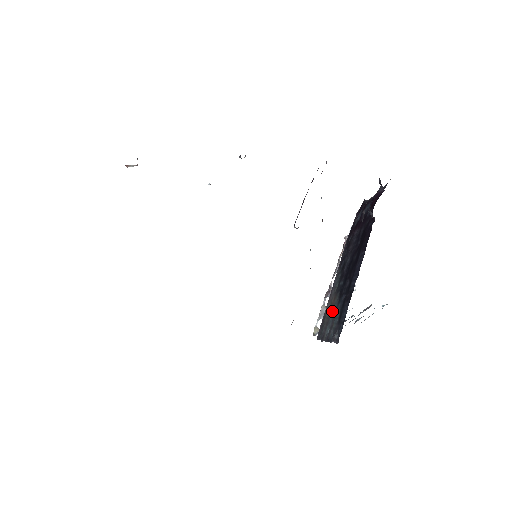
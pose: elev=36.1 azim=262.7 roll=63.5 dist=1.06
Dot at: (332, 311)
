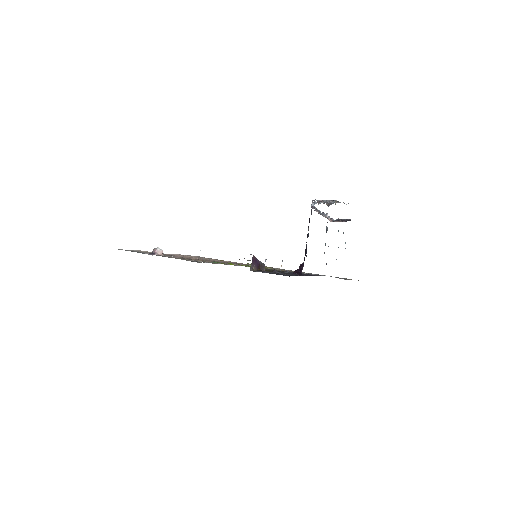
Dot at: occluded
